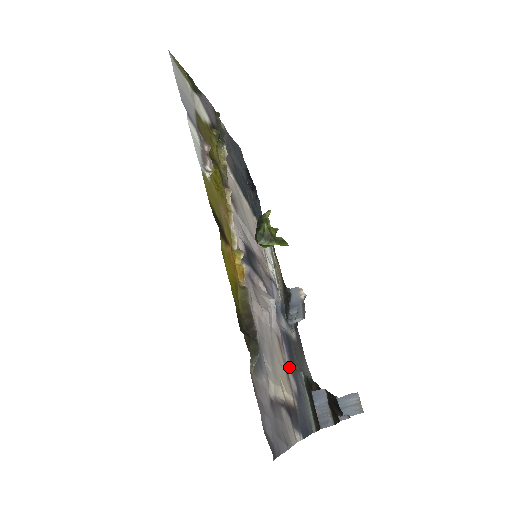
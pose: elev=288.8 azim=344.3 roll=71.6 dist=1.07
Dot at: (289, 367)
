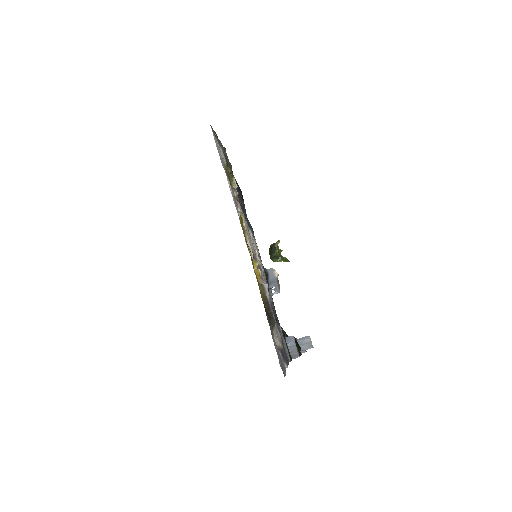
Dot at: (276, 325)
